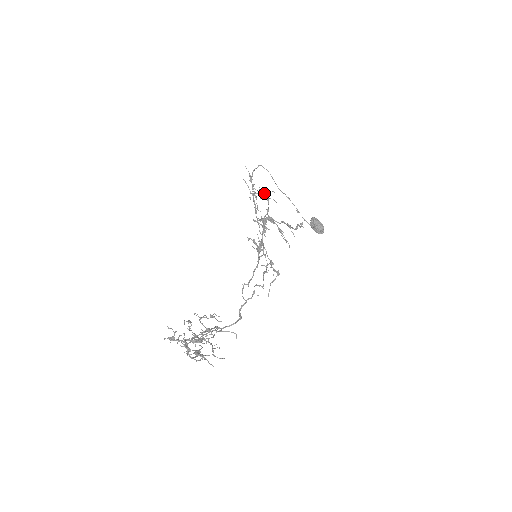
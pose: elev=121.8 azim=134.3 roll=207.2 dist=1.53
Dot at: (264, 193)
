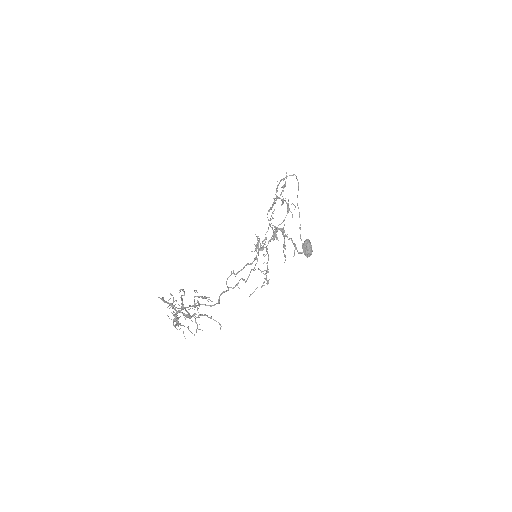
Dot at: (288, 204)
